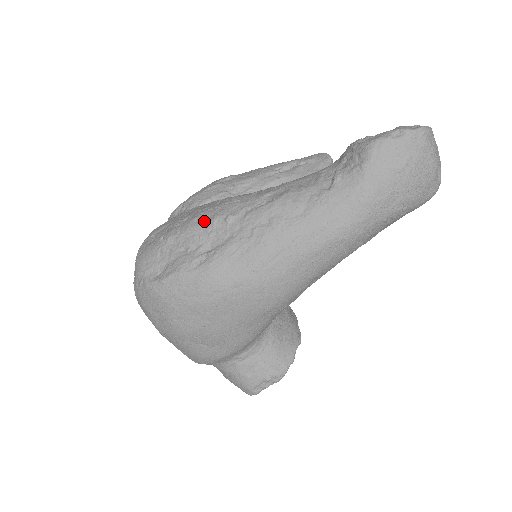
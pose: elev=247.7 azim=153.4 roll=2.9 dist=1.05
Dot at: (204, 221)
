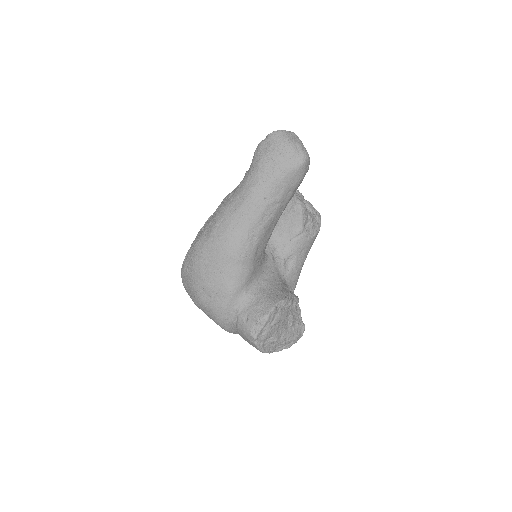
Dot at: occluded
